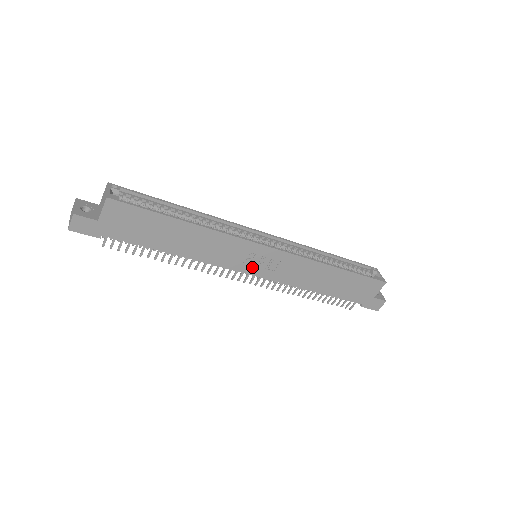
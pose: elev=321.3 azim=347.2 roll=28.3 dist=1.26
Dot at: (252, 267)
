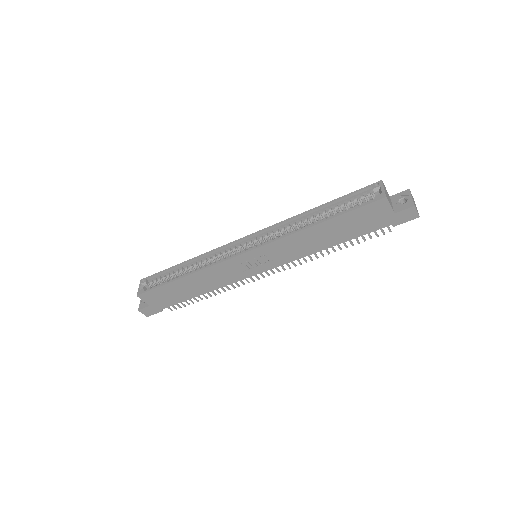
Dot at: (255, 269)
